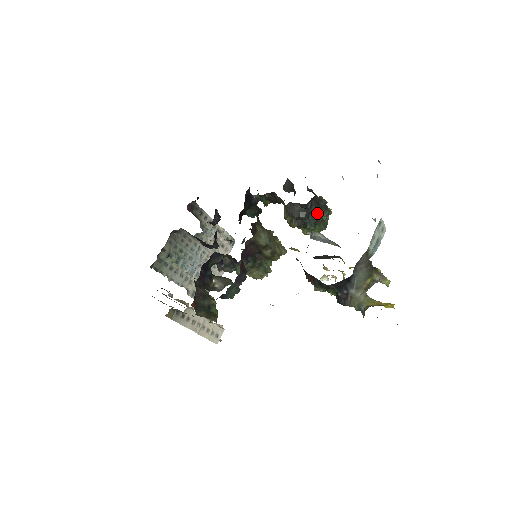
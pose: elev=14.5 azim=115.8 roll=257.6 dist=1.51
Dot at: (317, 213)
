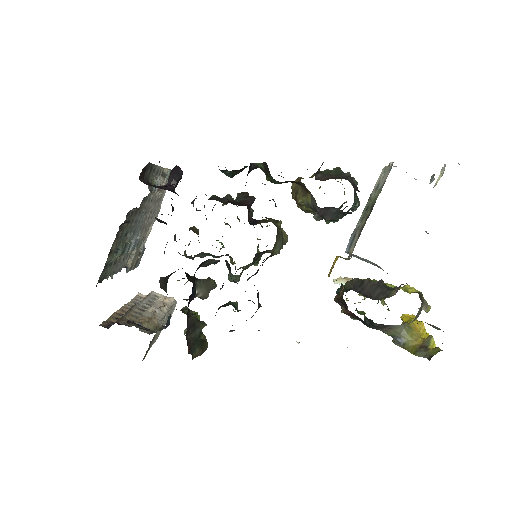
Dot at: (350, 208)
